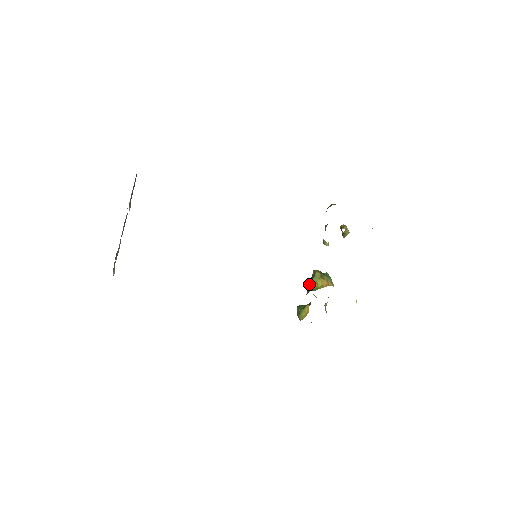
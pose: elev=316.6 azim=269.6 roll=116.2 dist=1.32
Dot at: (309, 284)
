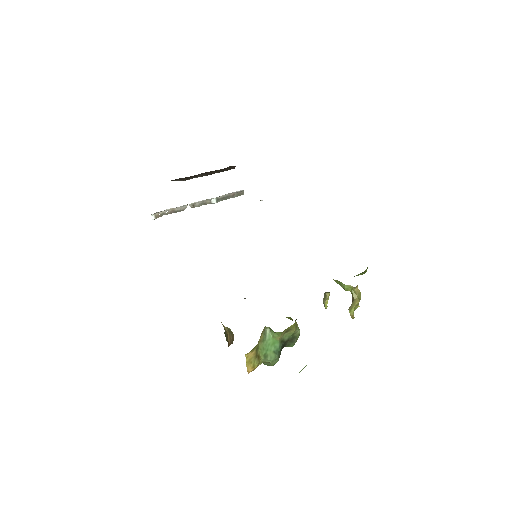
Dot at: occluded
